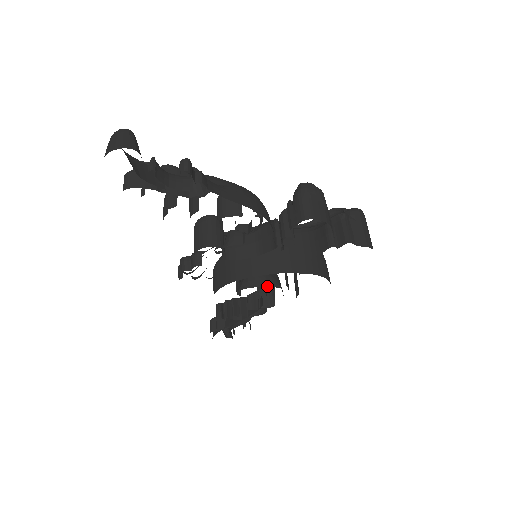
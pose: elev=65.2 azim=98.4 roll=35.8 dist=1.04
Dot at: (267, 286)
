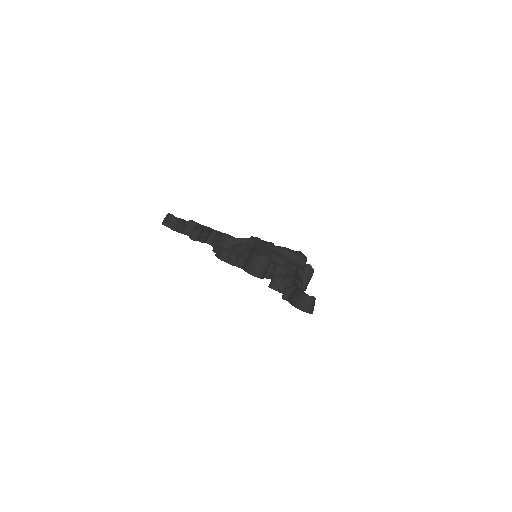
Dot at: occluded
